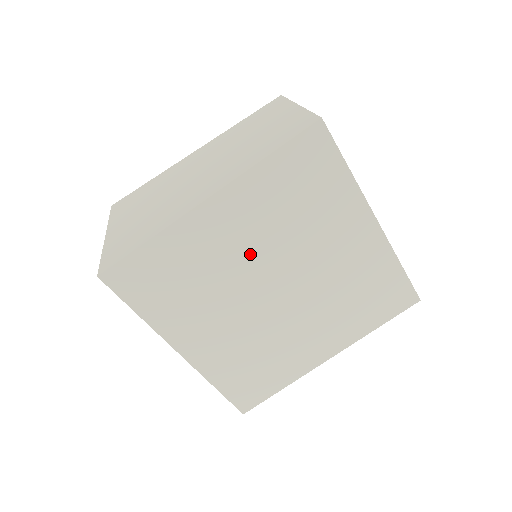
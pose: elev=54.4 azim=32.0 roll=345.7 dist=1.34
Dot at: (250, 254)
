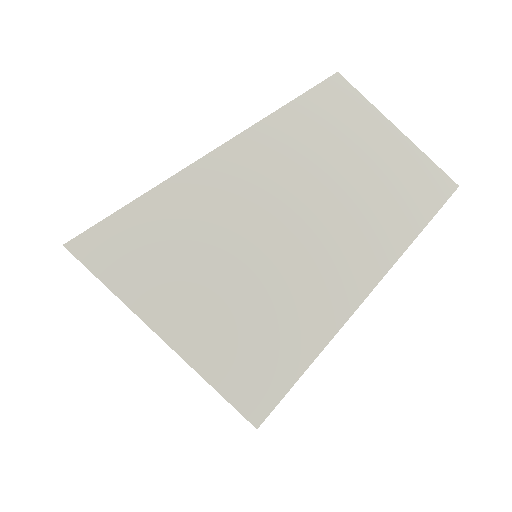
Dot at: occluded
